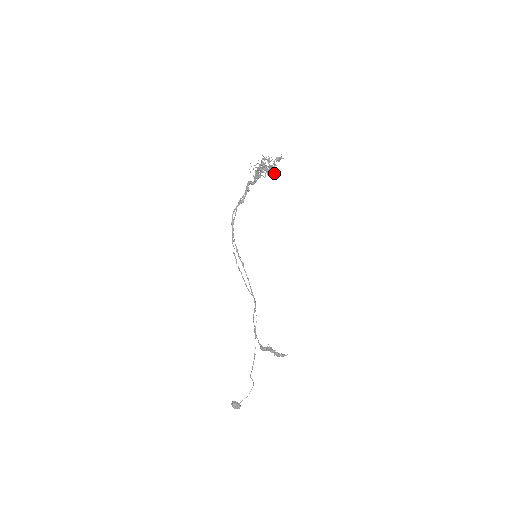
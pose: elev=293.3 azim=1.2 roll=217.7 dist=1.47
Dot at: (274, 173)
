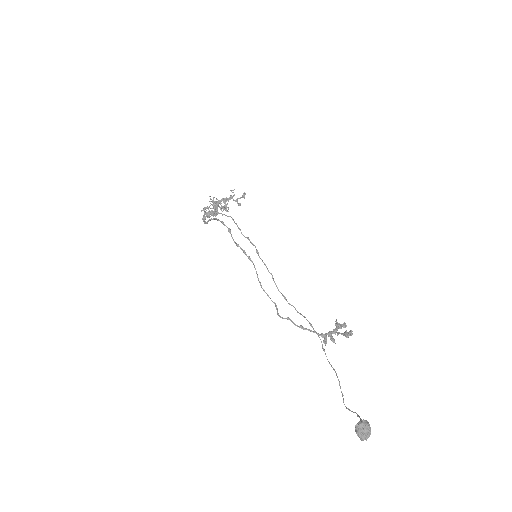
Dot at: (240, 204)
